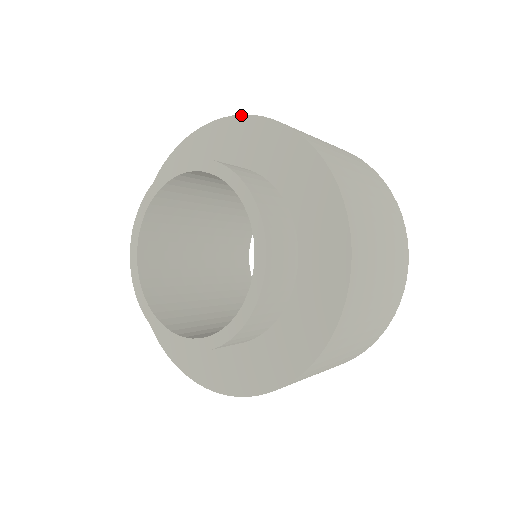
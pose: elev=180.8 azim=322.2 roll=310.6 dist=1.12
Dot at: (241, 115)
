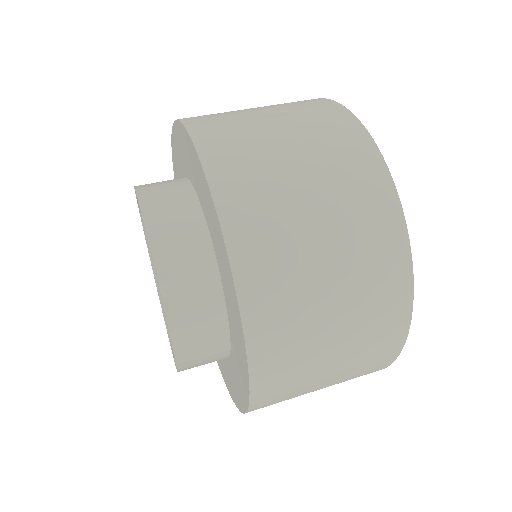
Dot at: (190, 138)
